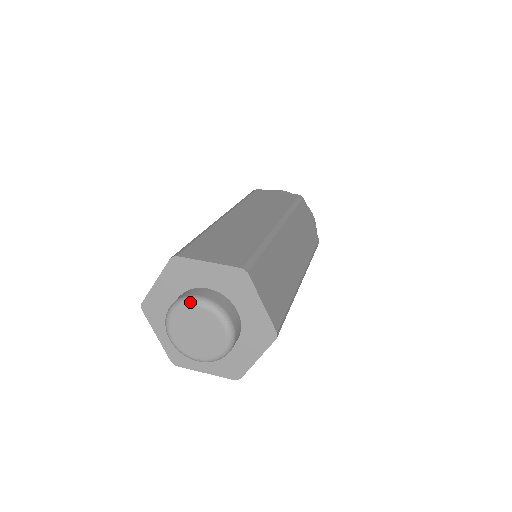
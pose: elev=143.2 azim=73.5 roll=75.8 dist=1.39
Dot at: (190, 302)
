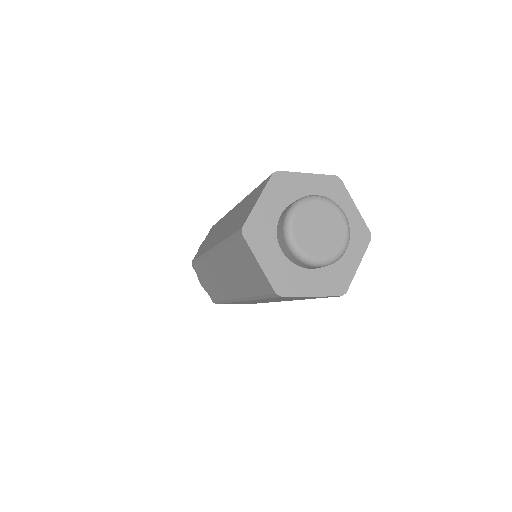
Dot at: (311, 198)
